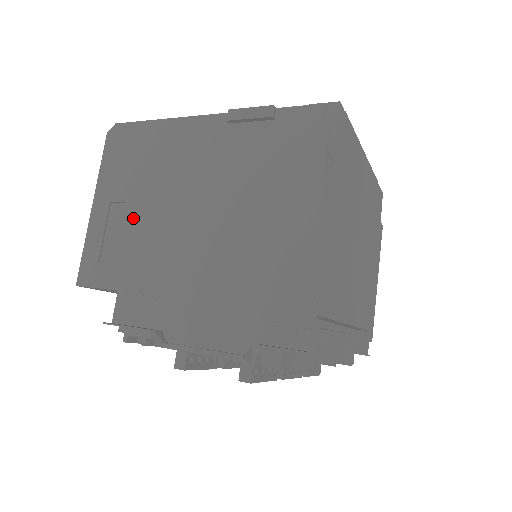
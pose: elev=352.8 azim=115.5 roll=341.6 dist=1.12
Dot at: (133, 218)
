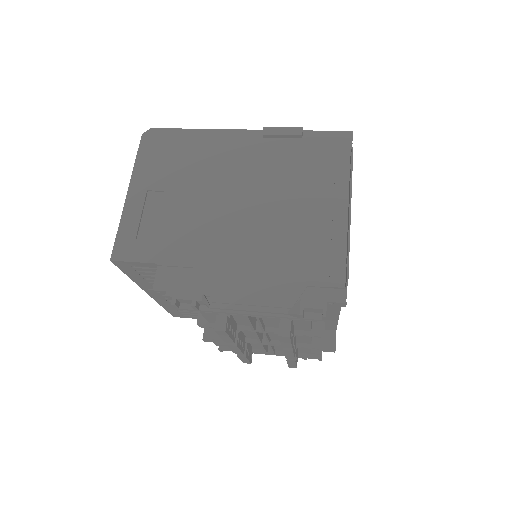
Dot at: (173, 204)
